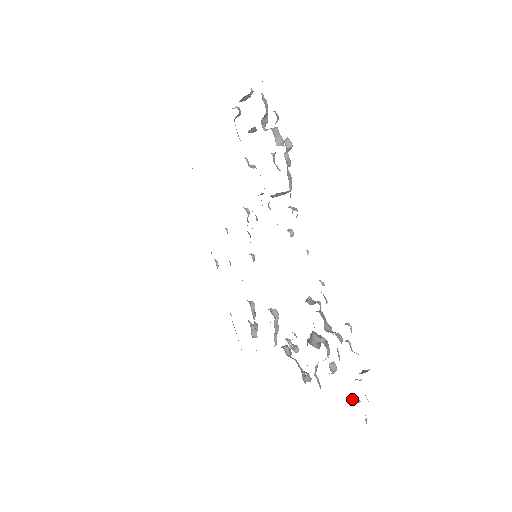
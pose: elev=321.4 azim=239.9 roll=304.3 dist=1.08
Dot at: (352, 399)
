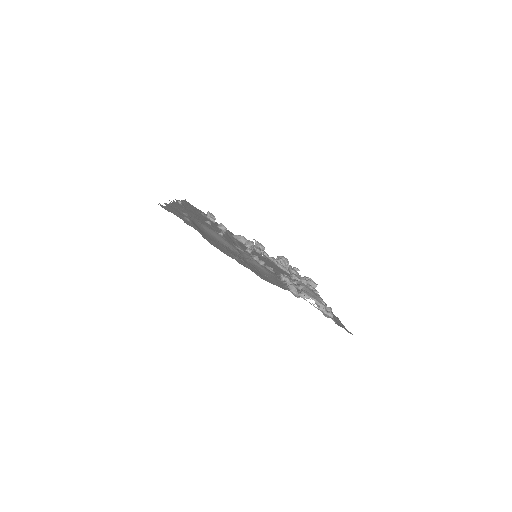
Dot at: (296, 270)
